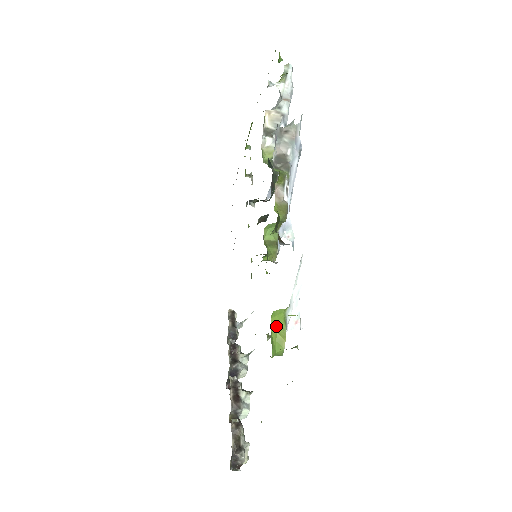
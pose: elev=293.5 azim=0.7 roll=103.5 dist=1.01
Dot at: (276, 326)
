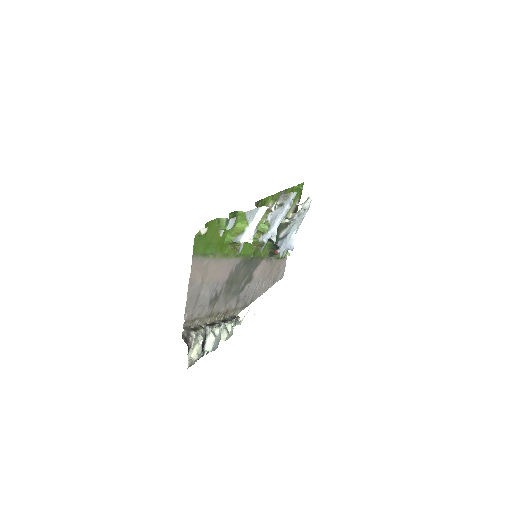
Dot at: (237, 230)
